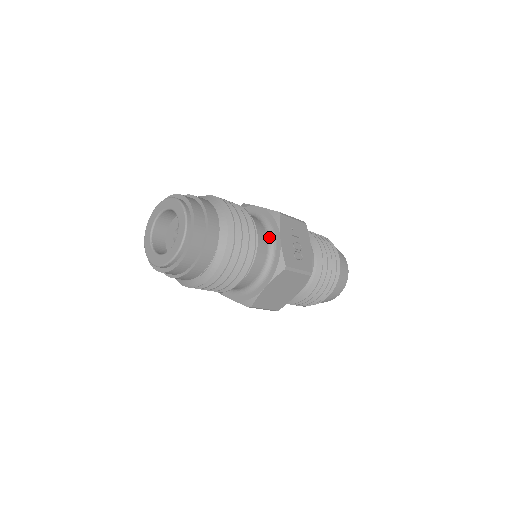
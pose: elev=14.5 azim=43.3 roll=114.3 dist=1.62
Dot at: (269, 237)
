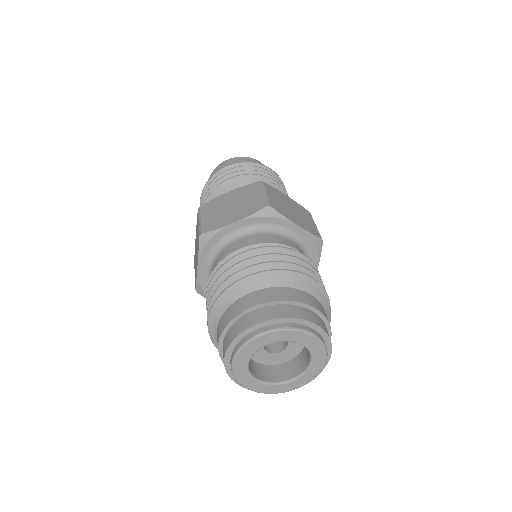
Dot at: occluded
